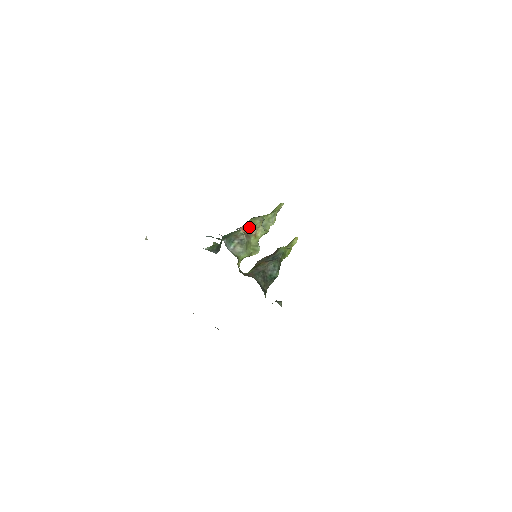
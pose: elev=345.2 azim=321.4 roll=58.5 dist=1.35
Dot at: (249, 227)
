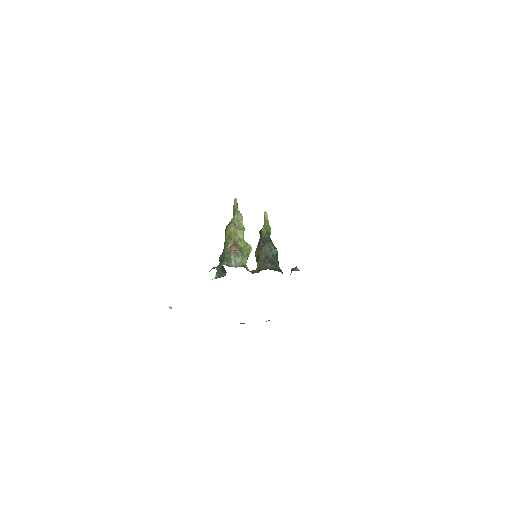
Dot at: (230, 238)
